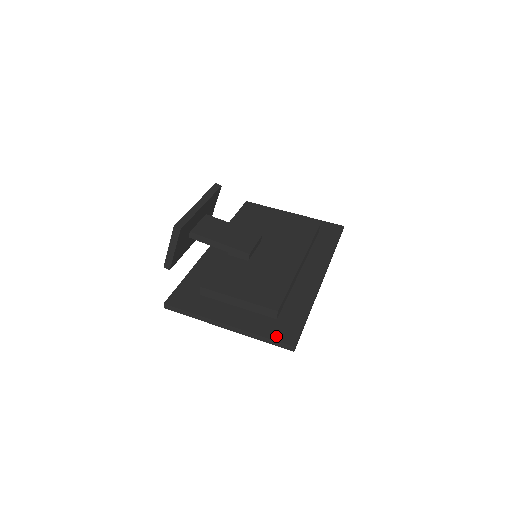
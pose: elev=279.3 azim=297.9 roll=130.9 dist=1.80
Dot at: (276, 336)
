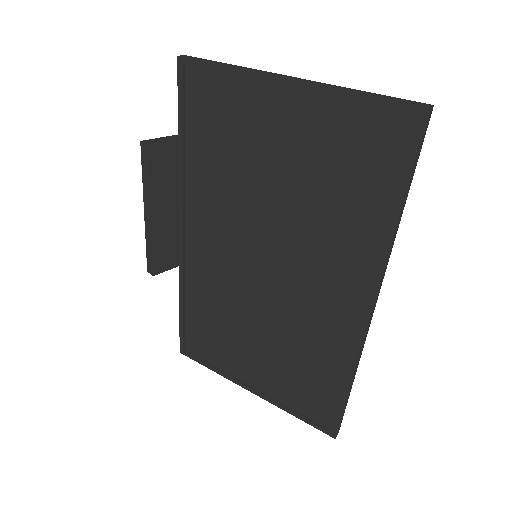
Dot at: (385, 108)
